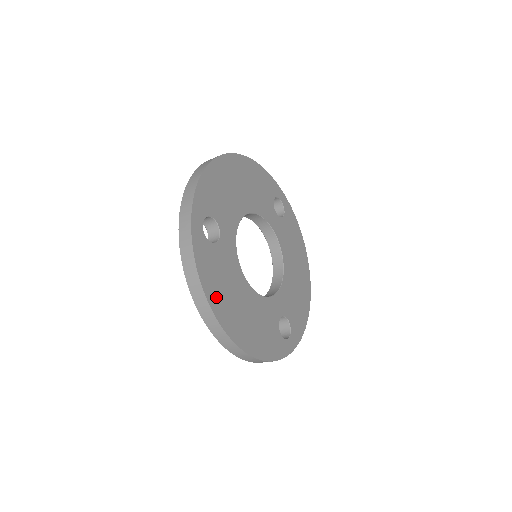
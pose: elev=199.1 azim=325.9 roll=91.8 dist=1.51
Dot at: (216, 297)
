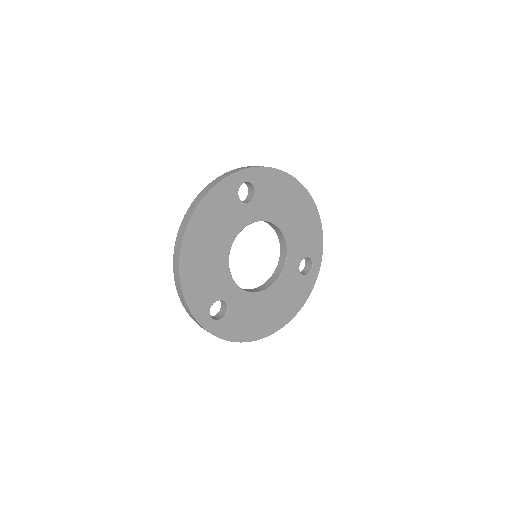
Dot at: (204, 214)
